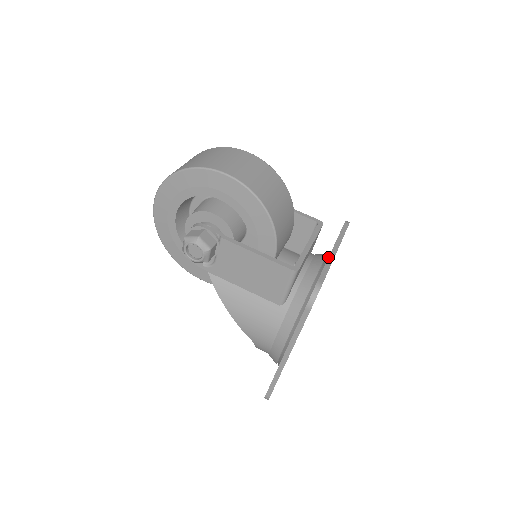
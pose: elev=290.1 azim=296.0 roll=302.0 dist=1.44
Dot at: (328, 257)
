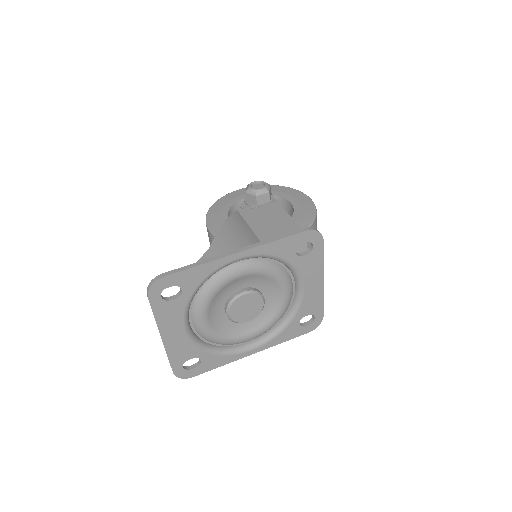
Dot at: occluded
